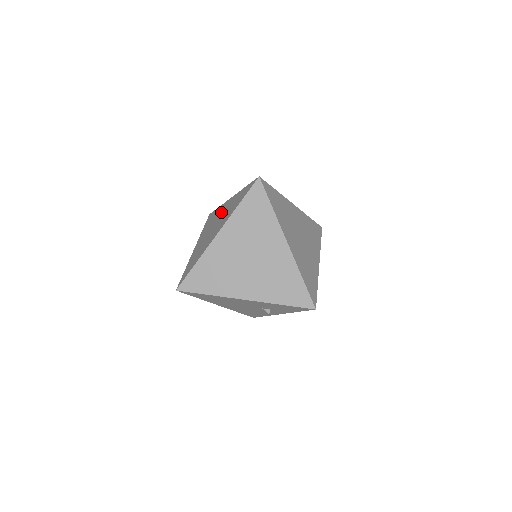
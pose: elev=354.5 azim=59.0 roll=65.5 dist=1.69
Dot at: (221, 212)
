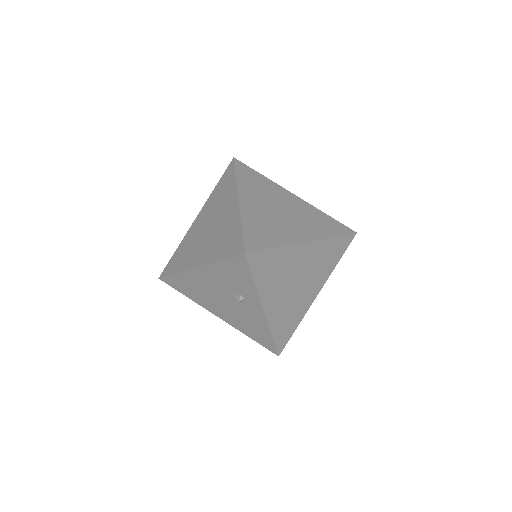
Dot at: occluded
